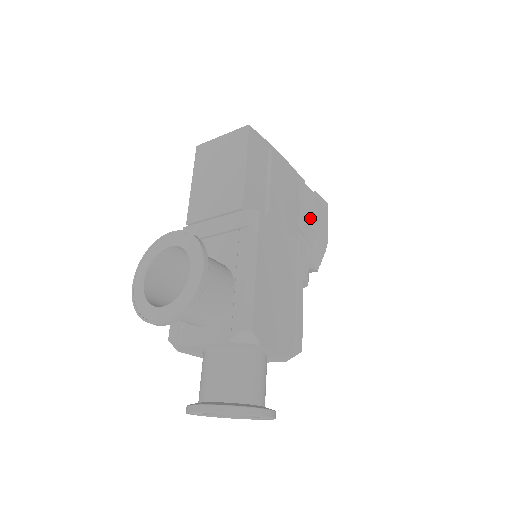
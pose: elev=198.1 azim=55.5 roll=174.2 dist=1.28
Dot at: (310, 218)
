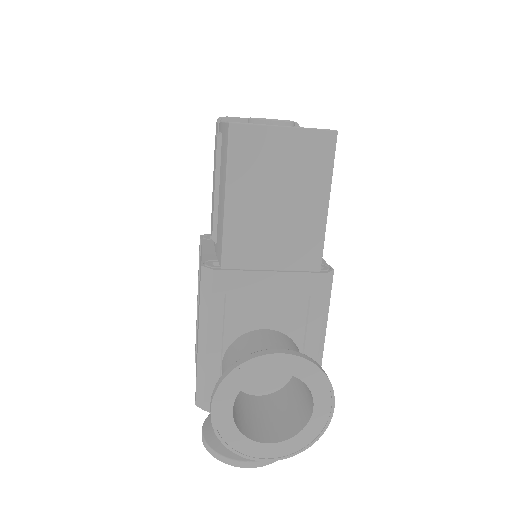
Dot at: occluded
